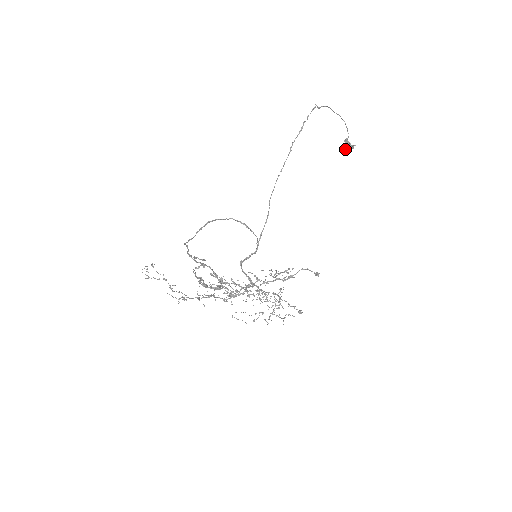
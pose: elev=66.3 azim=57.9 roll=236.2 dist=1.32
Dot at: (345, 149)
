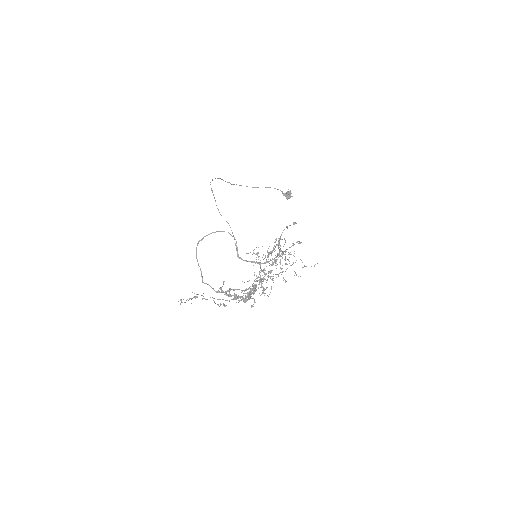
Dot at: (288, 197)
